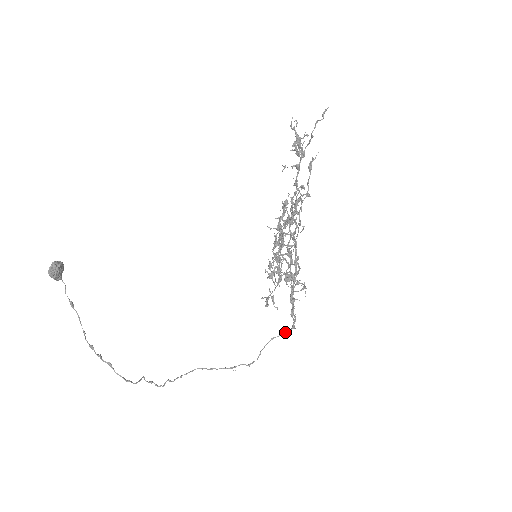
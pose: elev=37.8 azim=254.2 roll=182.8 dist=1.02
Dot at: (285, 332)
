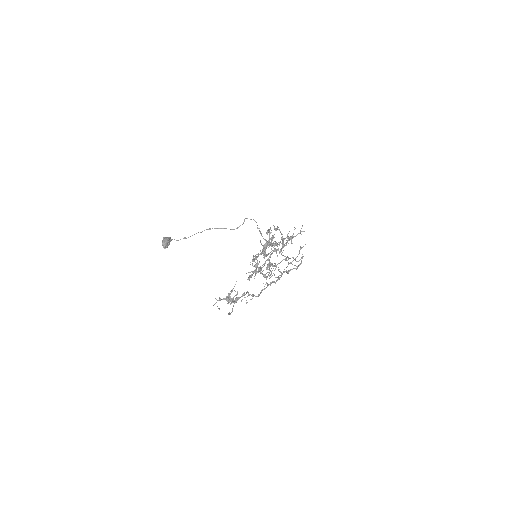
Dot at: occluded
